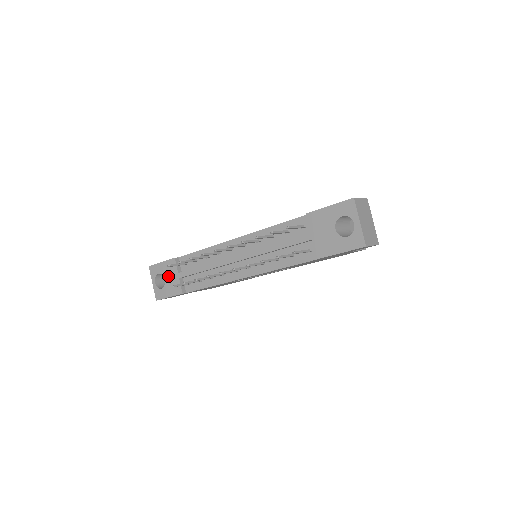
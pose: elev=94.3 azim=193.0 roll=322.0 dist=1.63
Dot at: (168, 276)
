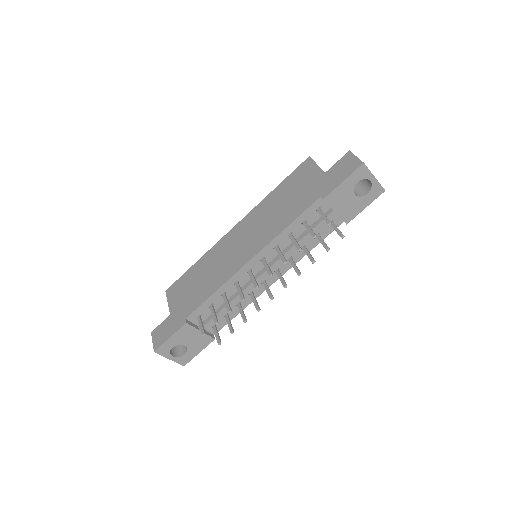
Dot at: (187, 341)
